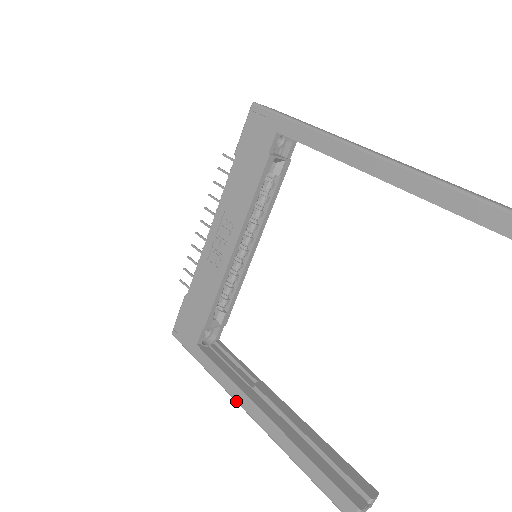
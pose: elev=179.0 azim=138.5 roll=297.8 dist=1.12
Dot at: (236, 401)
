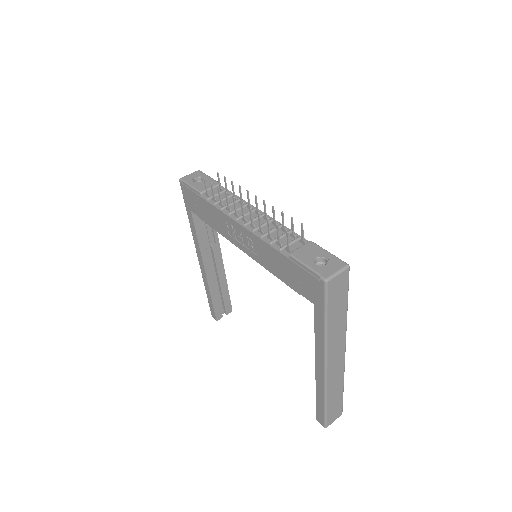
Dot at: occluded
